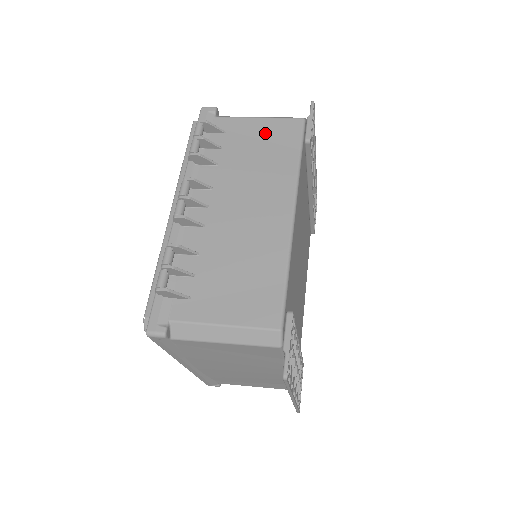
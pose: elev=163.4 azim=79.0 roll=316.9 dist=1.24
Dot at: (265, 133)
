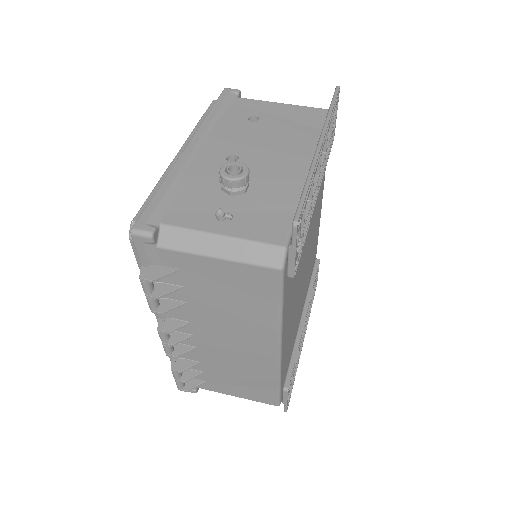
Dot at: (231, 280)
